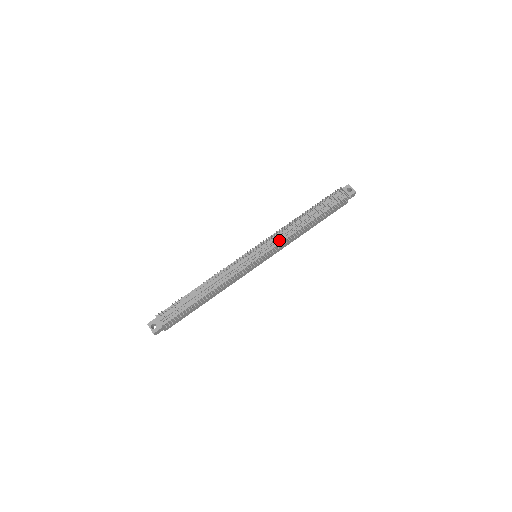
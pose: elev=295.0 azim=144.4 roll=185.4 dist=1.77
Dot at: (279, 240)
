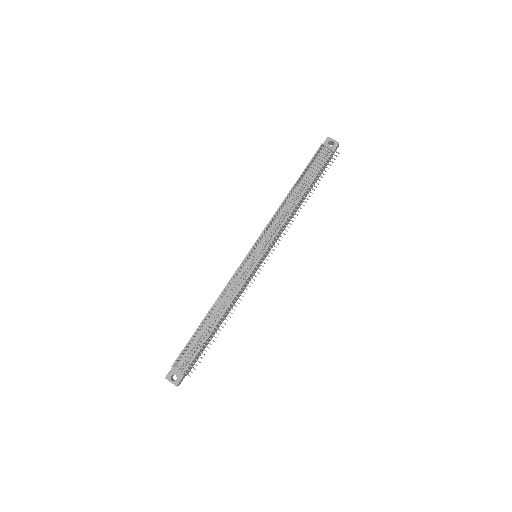
Dot at: occluded
